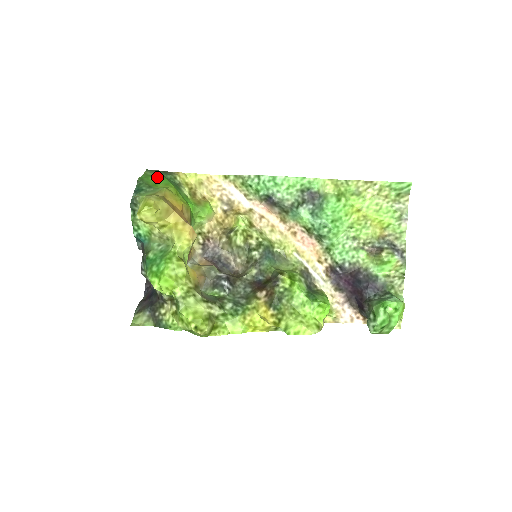
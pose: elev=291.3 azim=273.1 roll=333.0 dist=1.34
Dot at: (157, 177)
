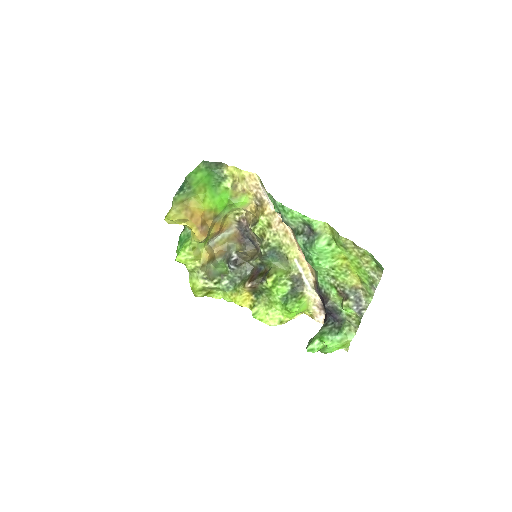
Dot at: (205, 173)
